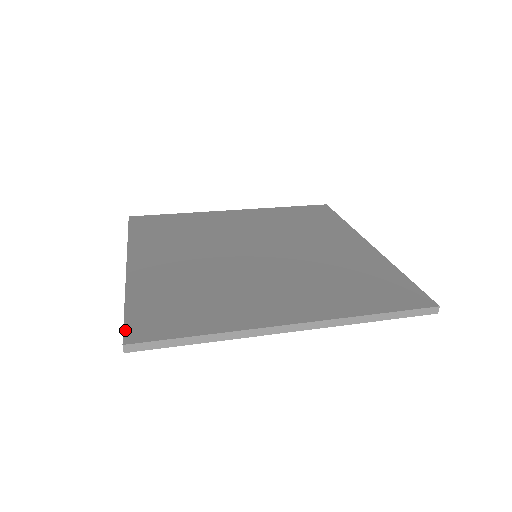
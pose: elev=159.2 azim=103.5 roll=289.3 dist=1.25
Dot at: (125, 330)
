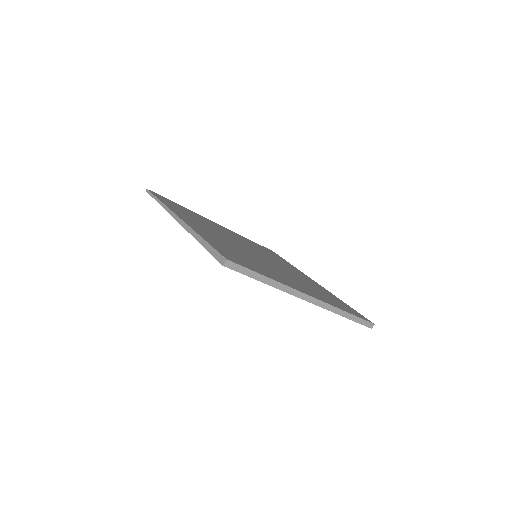
Dot at: (220, 252)
